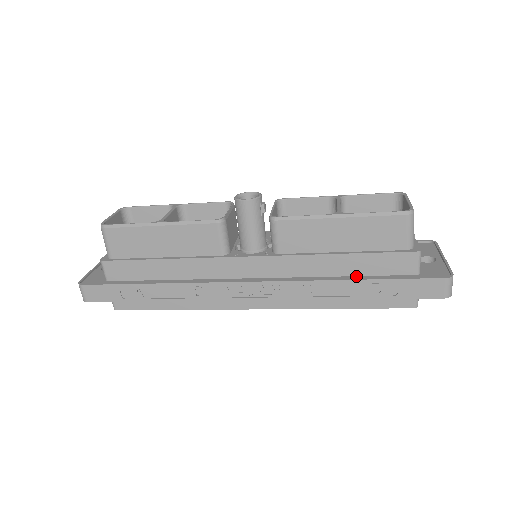
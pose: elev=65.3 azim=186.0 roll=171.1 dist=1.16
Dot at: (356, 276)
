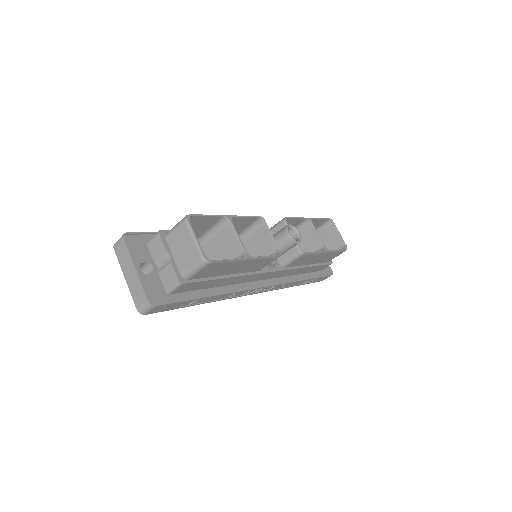
Dot at: (302, 274)
